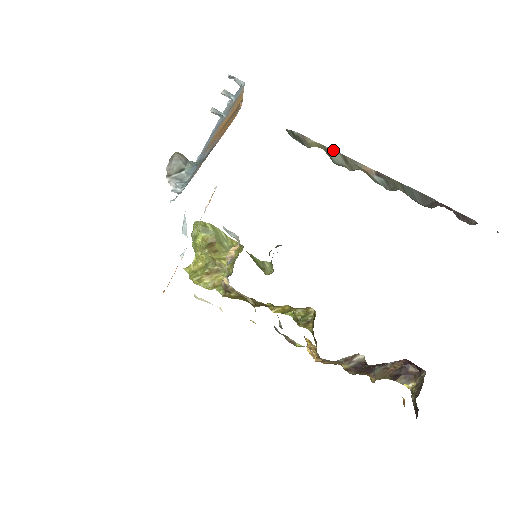
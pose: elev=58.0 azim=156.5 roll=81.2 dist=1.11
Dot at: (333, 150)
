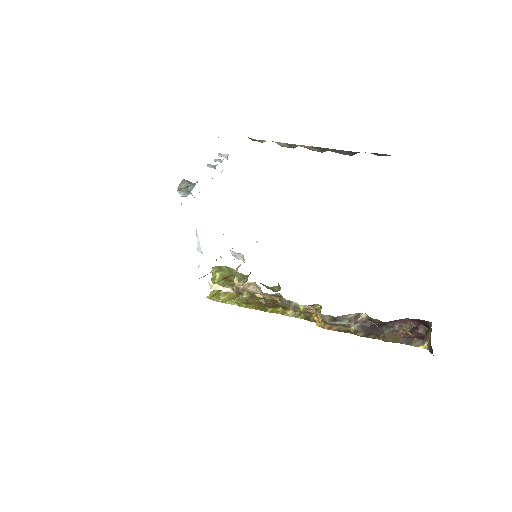
Dot at: (280, 143)
